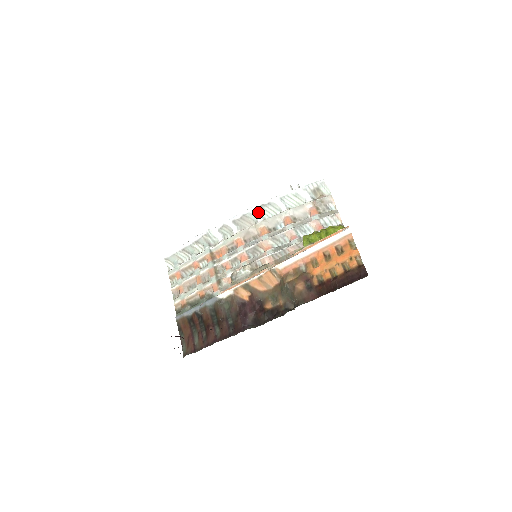
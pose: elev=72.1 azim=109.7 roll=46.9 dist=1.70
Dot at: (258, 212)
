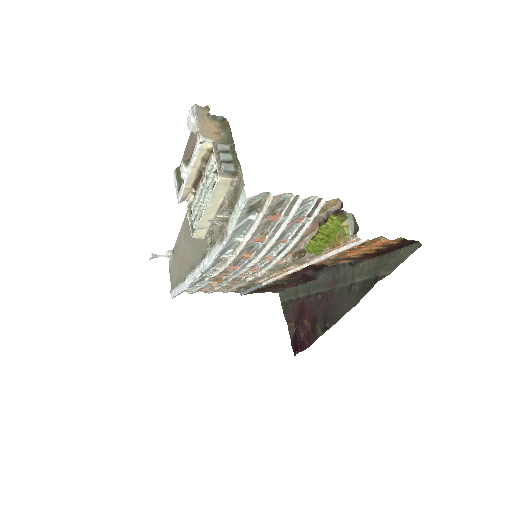
Dot at: occluded
